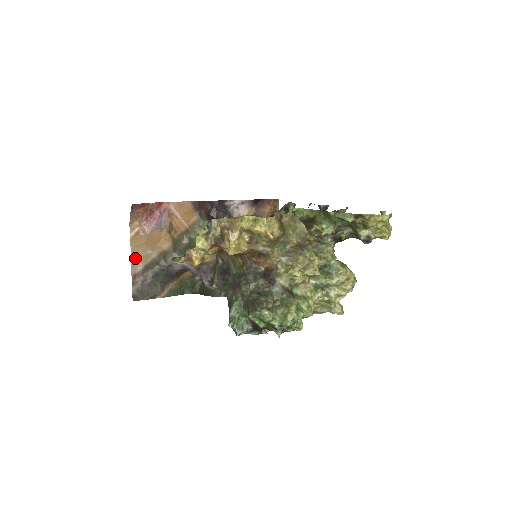
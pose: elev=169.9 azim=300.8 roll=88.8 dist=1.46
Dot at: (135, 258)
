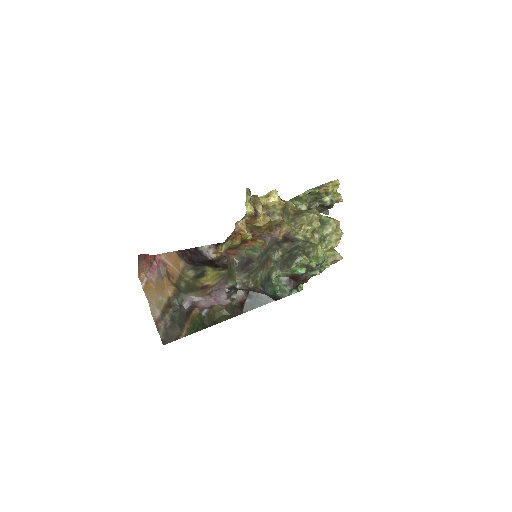
Dot at: (152, 305)
